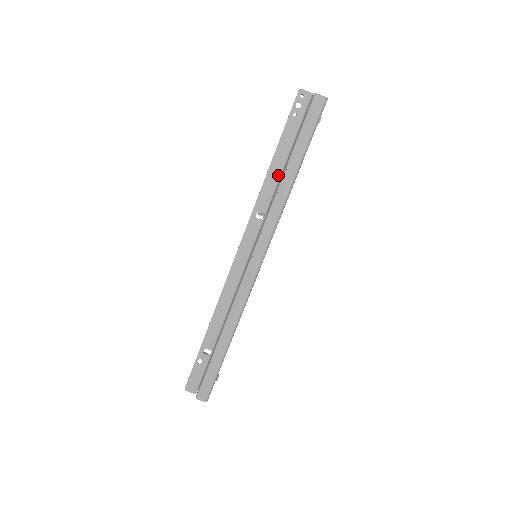
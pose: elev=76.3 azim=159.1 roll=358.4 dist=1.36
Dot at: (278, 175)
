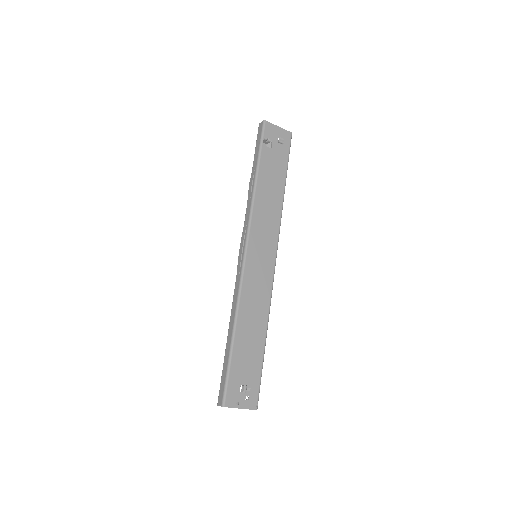
Dot at: occluded
